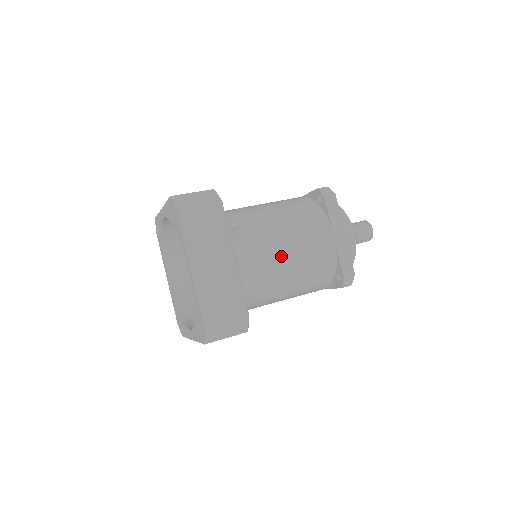
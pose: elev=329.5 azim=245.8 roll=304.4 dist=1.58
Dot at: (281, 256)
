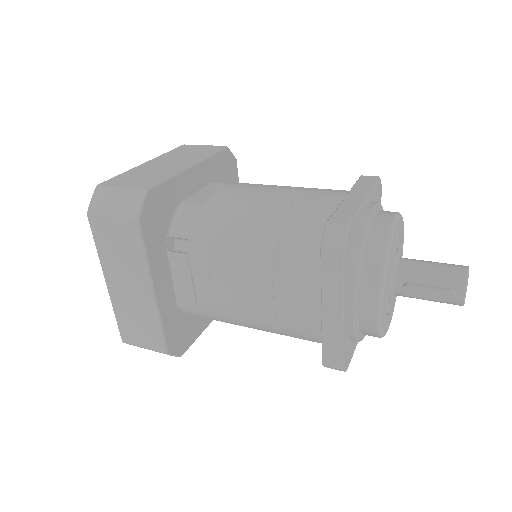
Dot at: (231, 302)
